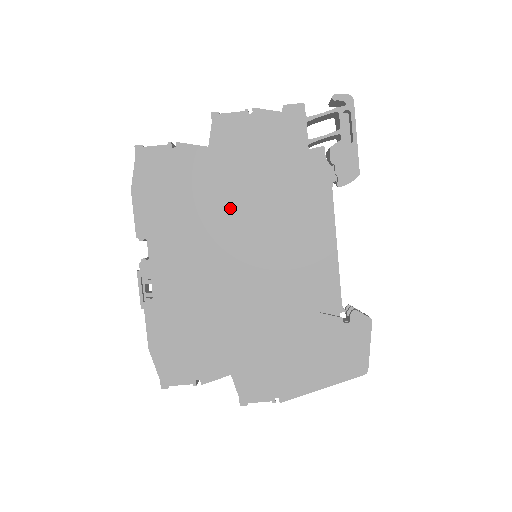
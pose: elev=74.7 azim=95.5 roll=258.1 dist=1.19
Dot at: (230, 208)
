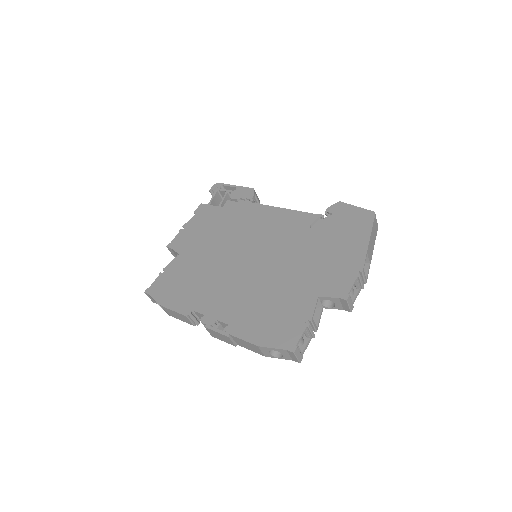
Dot at: (217, 255)
